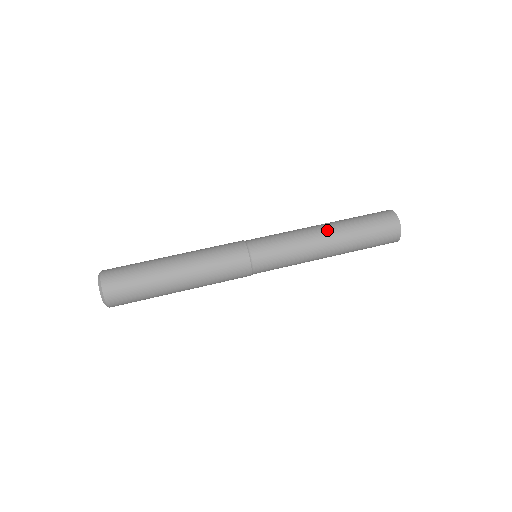
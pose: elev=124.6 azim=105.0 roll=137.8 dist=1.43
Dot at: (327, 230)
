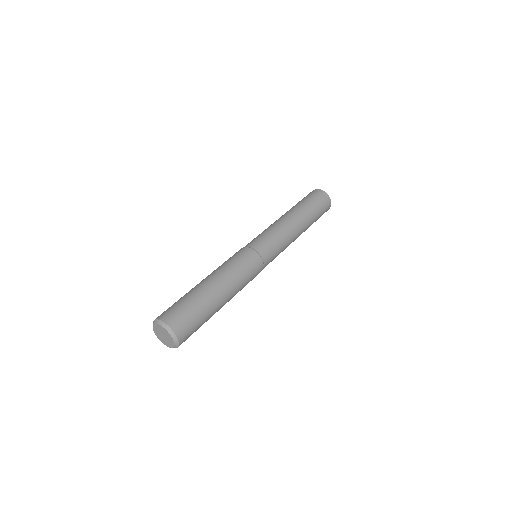
Dot at: (291, 216)
